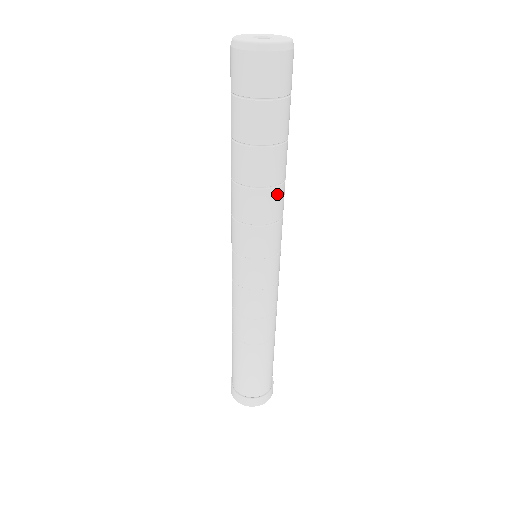
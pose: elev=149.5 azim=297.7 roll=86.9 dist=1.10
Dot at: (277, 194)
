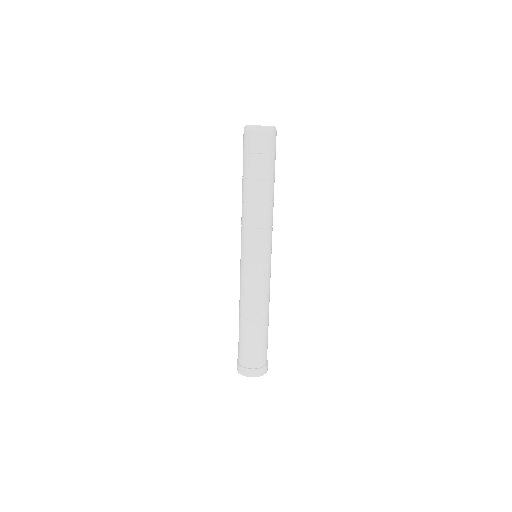
Dot at: (257, 210)
